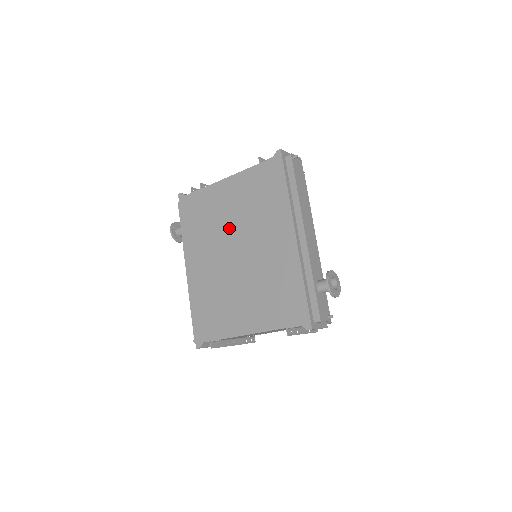
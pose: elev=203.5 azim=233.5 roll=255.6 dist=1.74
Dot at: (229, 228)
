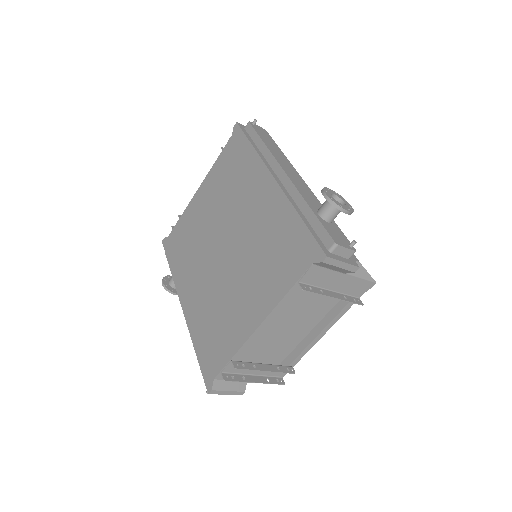
Dot at: (211, 229)
